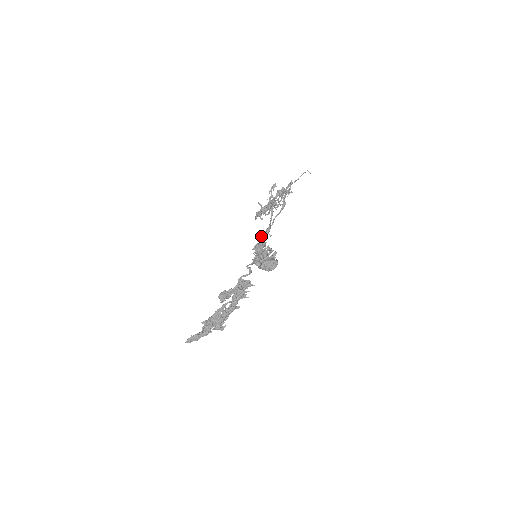
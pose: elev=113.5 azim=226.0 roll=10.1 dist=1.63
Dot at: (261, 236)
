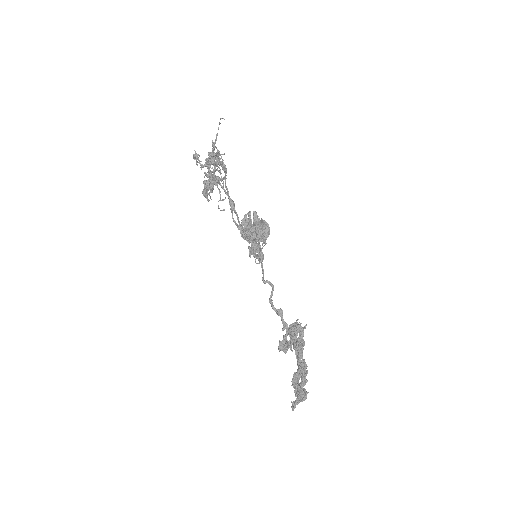
Dot at: occluded
